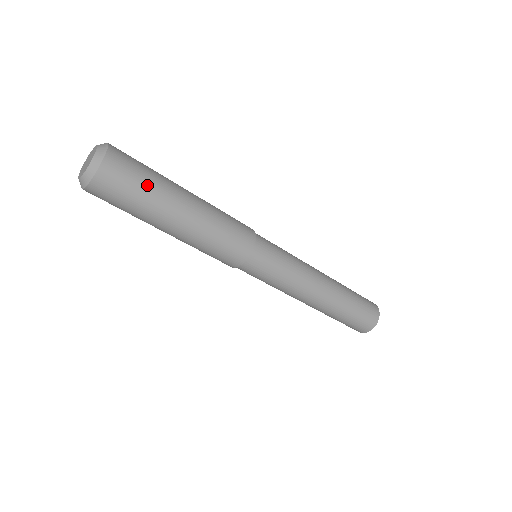
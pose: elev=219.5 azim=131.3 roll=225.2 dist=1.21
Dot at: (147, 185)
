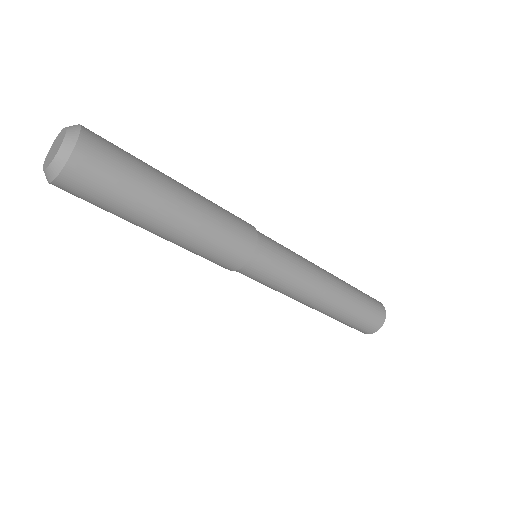
Dot at: (135, 163)
